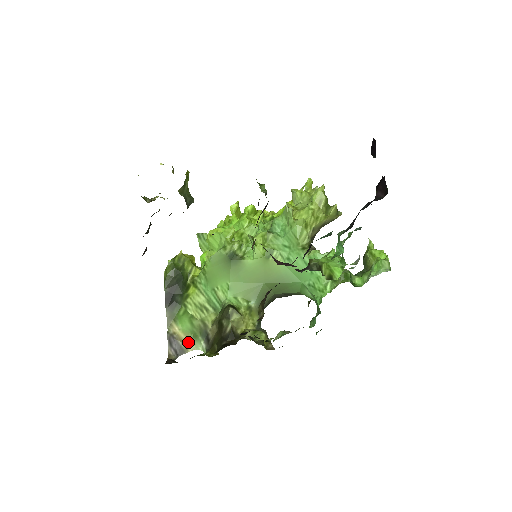
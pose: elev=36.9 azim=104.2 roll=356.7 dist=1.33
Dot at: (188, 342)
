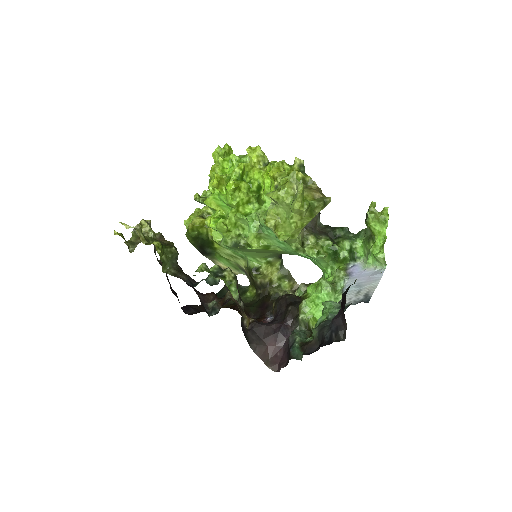
Dot at: (233, 272)
